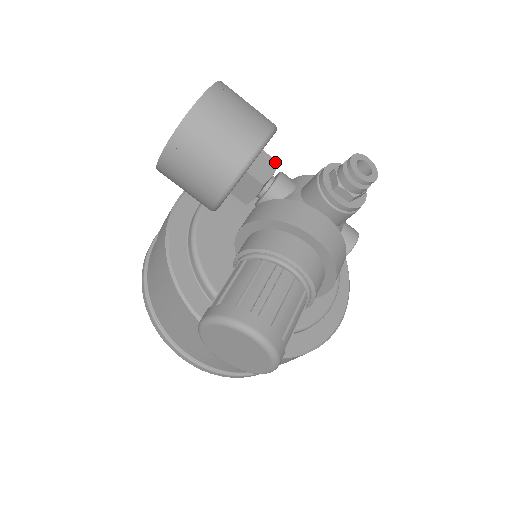
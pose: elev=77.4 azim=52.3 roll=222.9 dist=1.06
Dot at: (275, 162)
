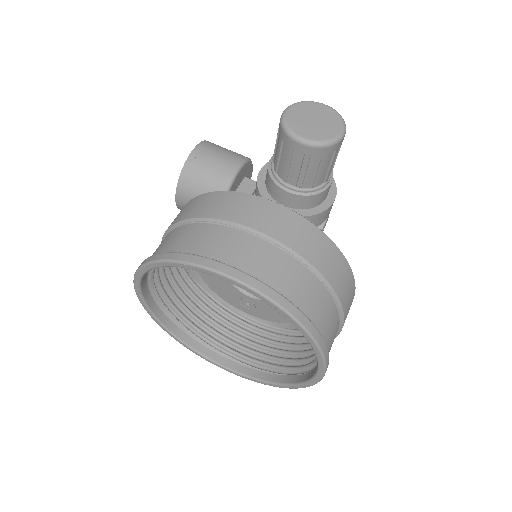
Dot at: occluded
